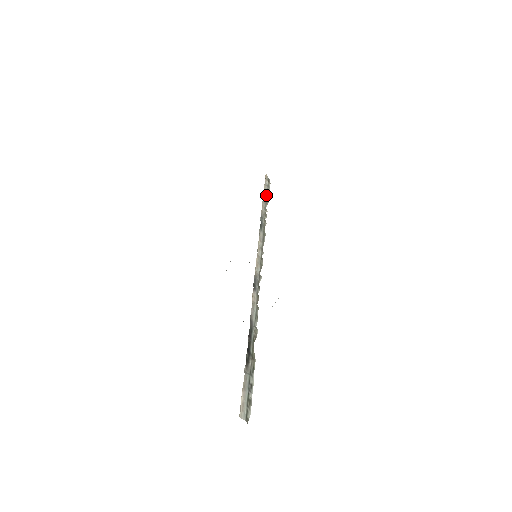
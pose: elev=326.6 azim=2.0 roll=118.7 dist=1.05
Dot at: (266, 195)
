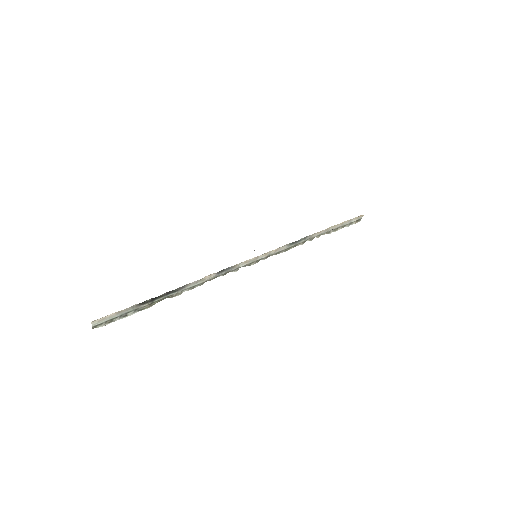
Dot at: (337, 228)
